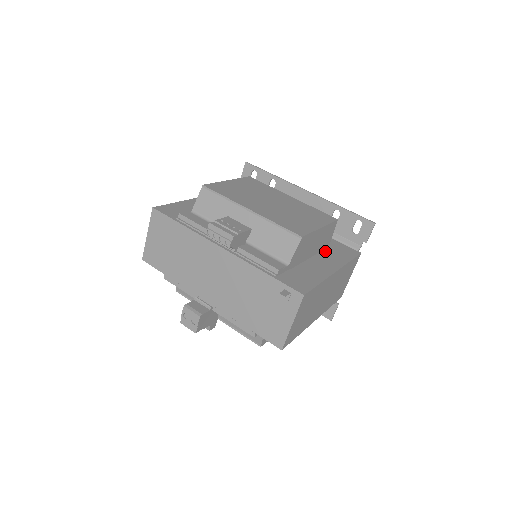
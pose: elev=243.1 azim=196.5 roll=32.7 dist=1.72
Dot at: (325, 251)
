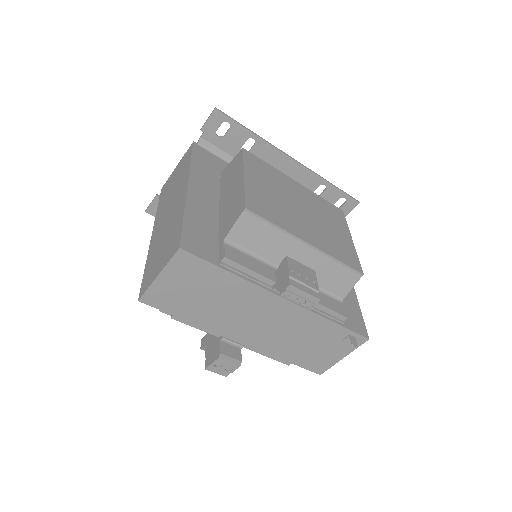
Dot at: occluded
